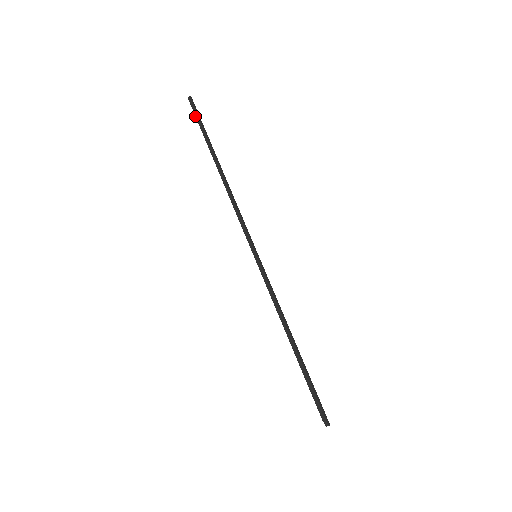
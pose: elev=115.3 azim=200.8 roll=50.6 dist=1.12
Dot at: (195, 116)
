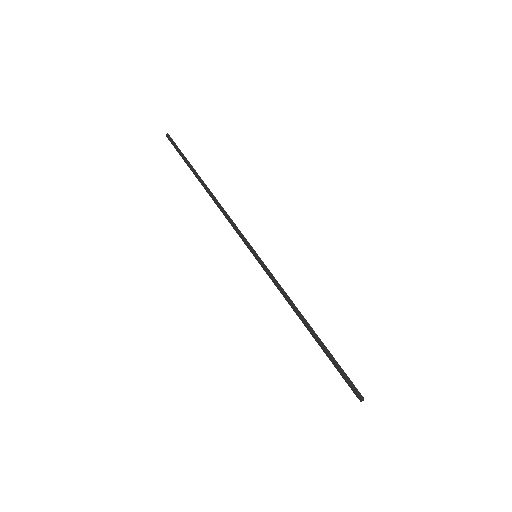
Dot at: occluded
